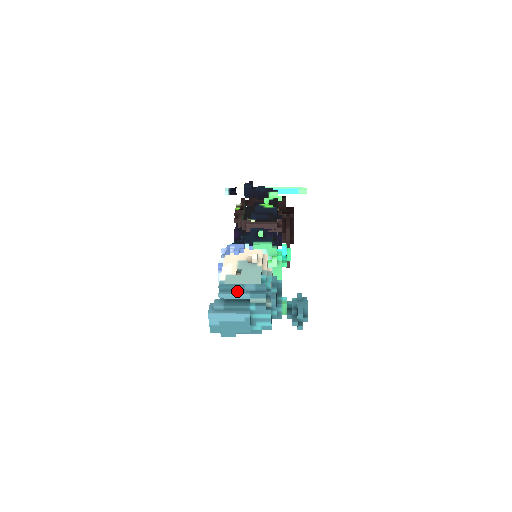
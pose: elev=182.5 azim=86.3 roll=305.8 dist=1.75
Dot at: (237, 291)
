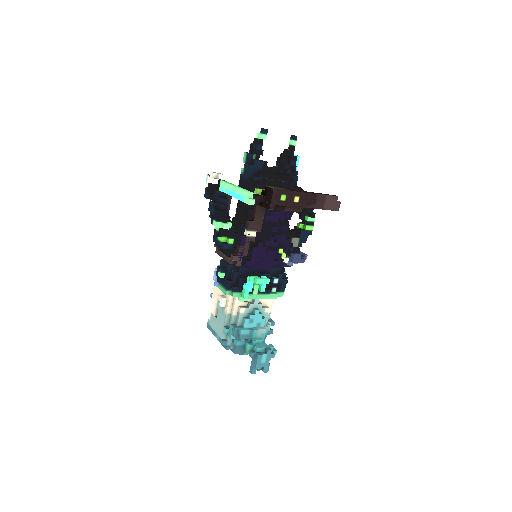
Dot at: occluded
